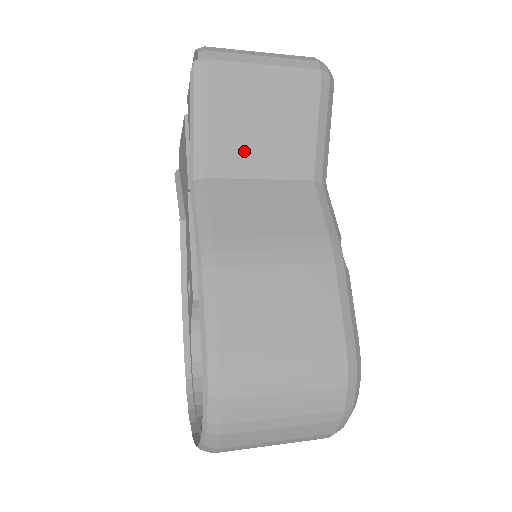
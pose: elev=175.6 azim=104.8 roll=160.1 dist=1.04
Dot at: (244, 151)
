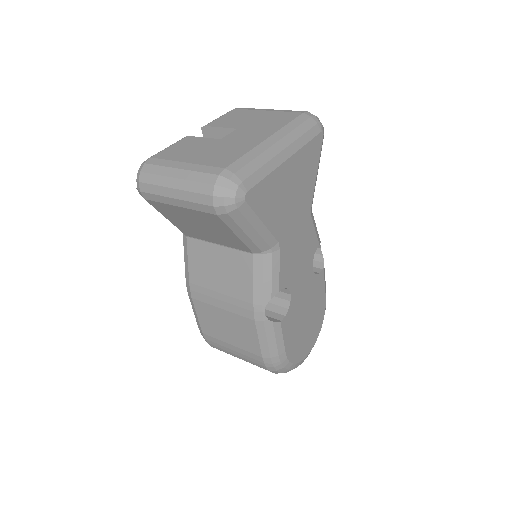
Dot at: (197, 232)
